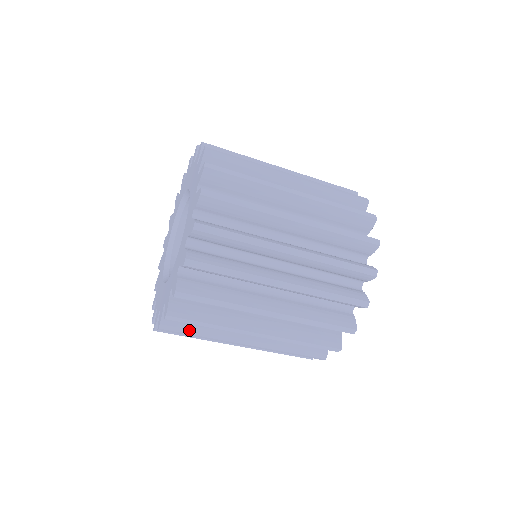
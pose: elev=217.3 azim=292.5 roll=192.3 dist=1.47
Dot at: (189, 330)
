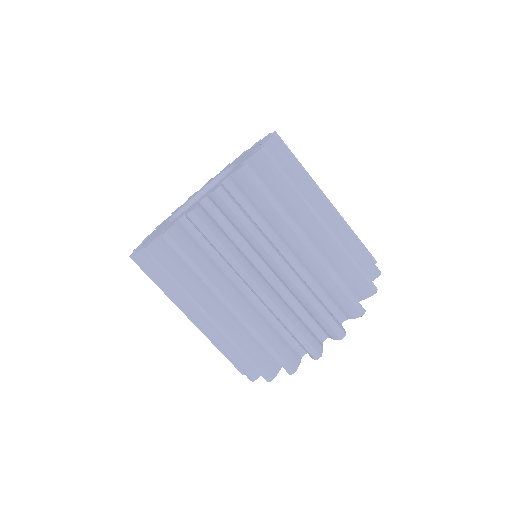
Dot at: (216, 233)
